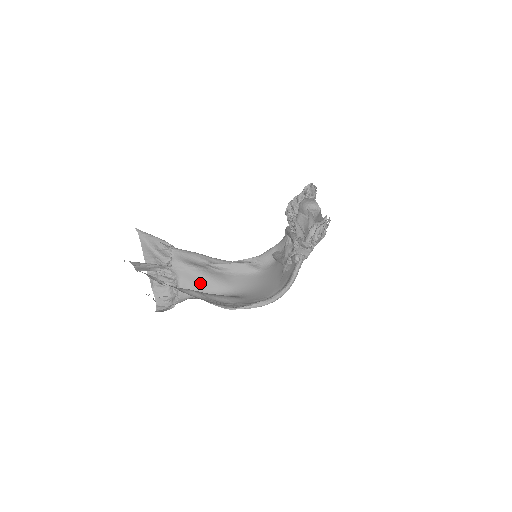
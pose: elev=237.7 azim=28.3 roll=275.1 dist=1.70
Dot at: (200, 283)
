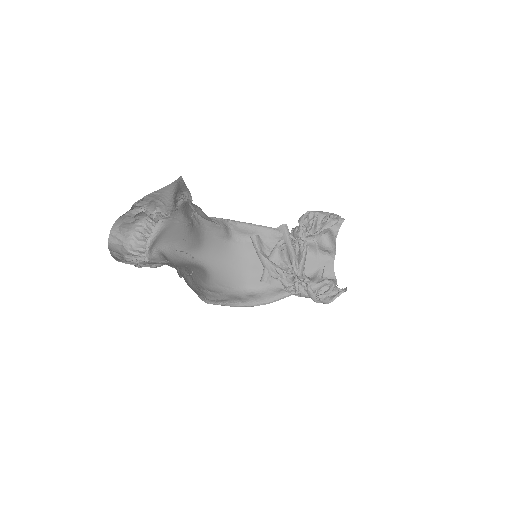
Dot at: (178, 237)
